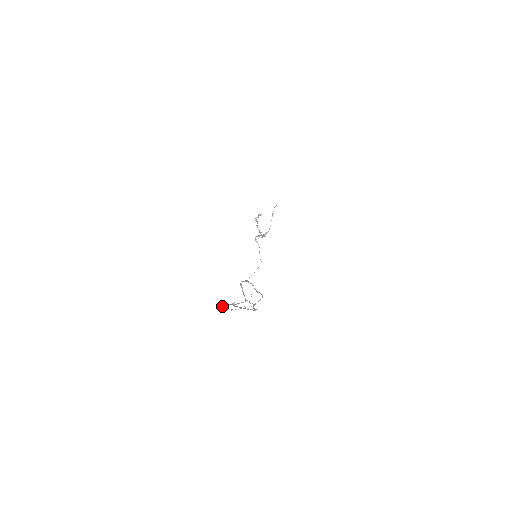
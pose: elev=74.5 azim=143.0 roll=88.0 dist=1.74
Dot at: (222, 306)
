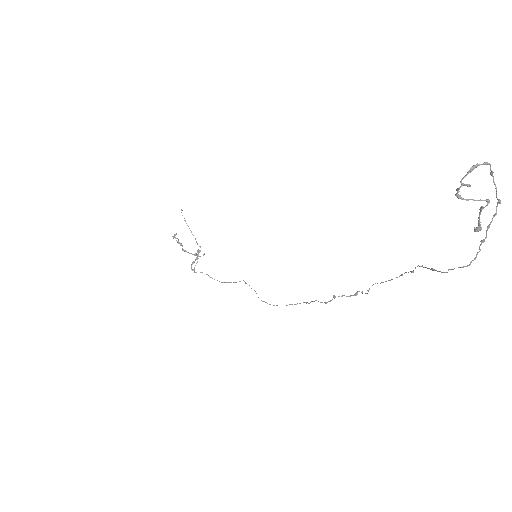
Dot at: occluded
